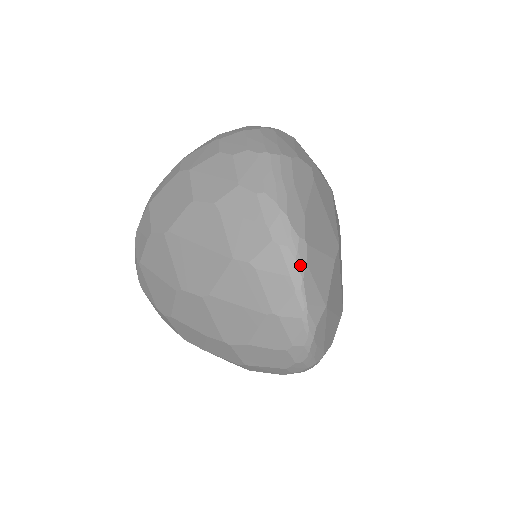
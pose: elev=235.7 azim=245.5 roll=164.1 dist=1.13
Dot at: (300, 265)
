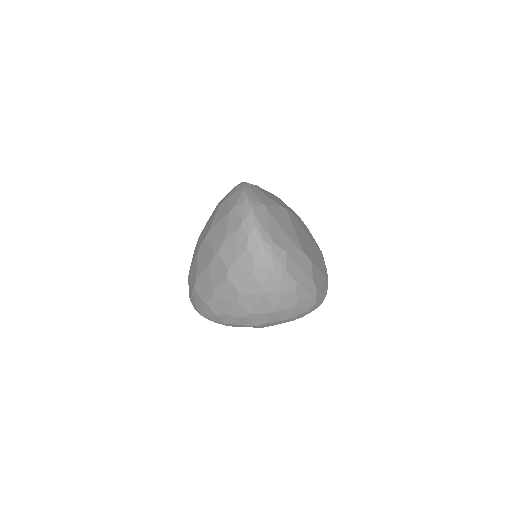
Dot at: (246, 186)
